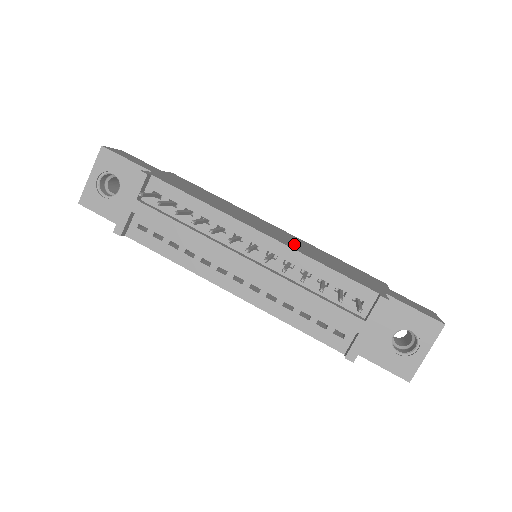
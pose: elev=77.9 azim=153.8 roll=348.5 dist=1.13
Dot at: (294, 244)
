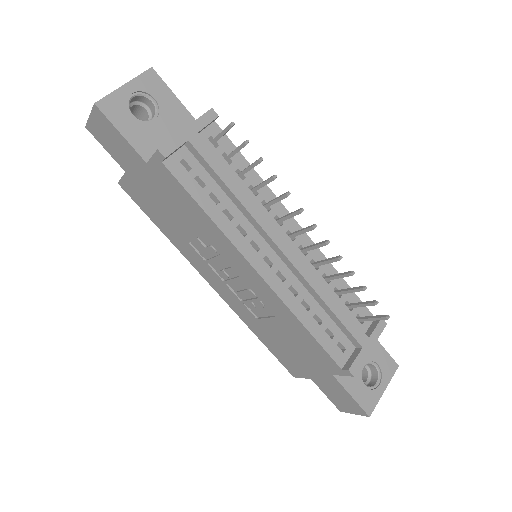
Dot at: occluded
